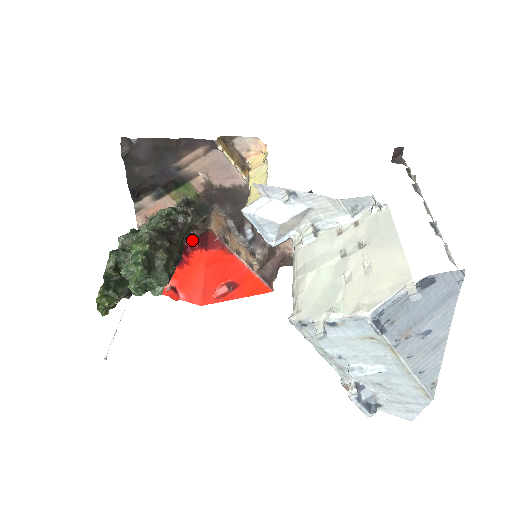
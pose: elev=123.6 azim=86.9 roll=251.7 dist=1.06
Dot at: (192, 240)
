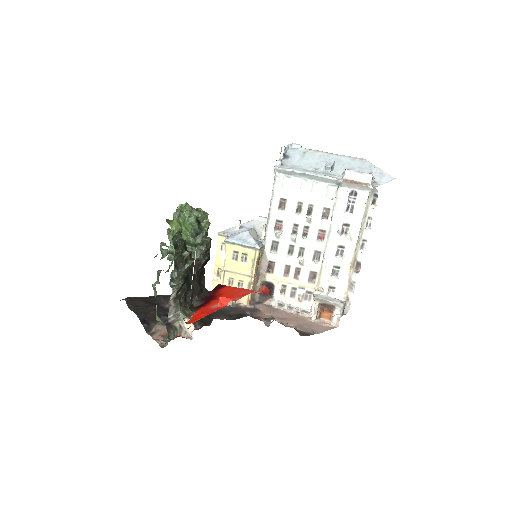
Dot at: (211, 292)
